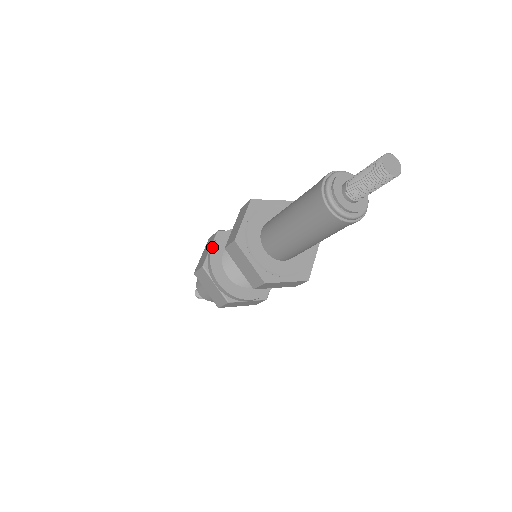
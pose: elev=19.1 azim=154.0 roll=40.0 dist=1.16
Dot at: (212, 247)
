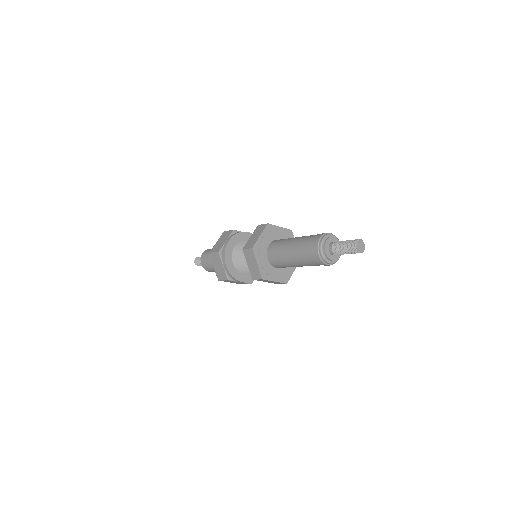
Dot at: (226, 267)
